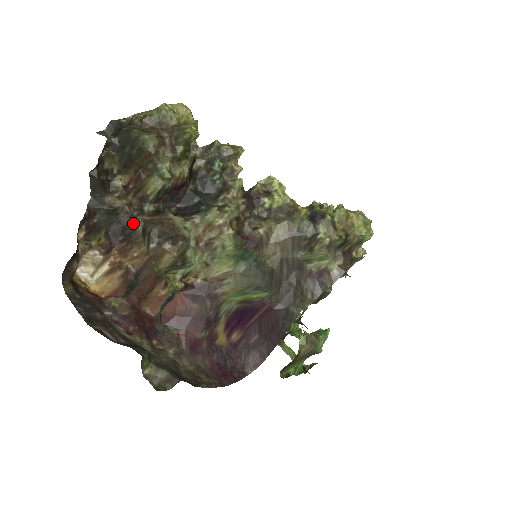
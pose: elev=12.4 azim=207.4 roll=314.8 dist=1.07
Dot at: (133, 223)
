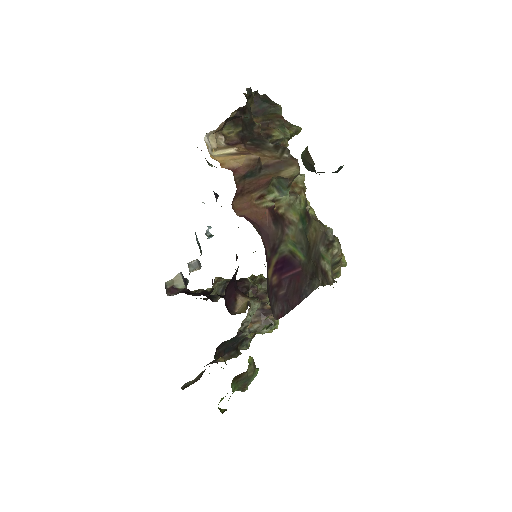
Dot at: (262, 140)
